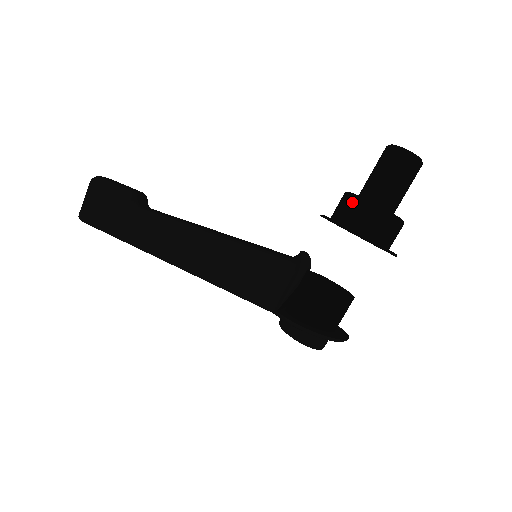
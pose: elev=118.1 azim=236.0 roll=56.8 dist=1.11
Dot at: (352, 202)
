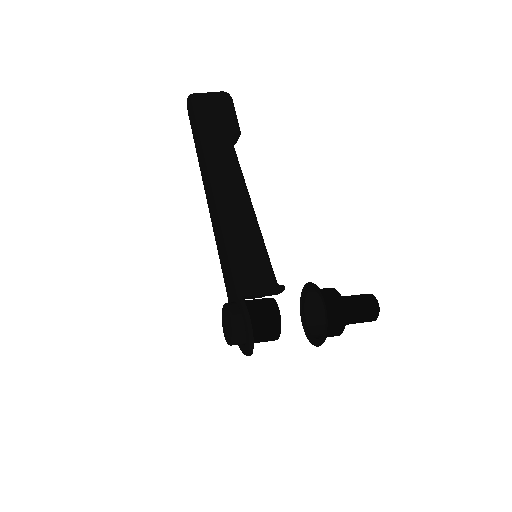
Dot at: (338, 298)
